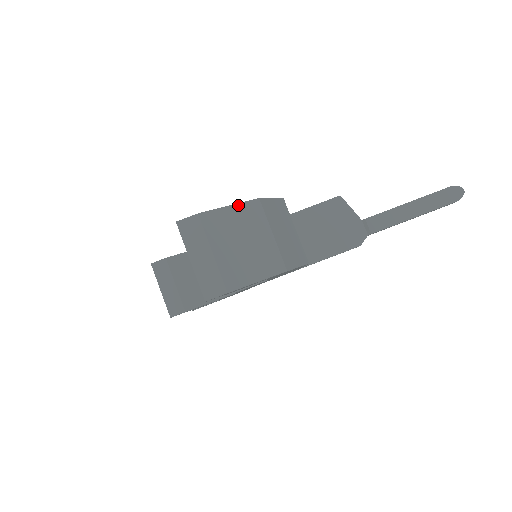
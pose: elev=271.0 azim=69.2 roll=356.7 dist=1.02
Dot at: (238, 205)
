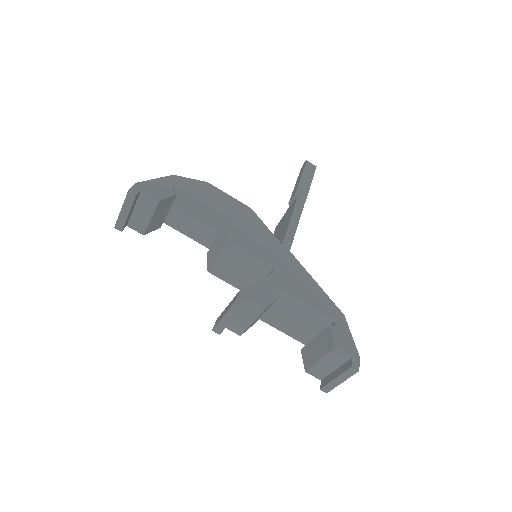
Dot at: occluded
